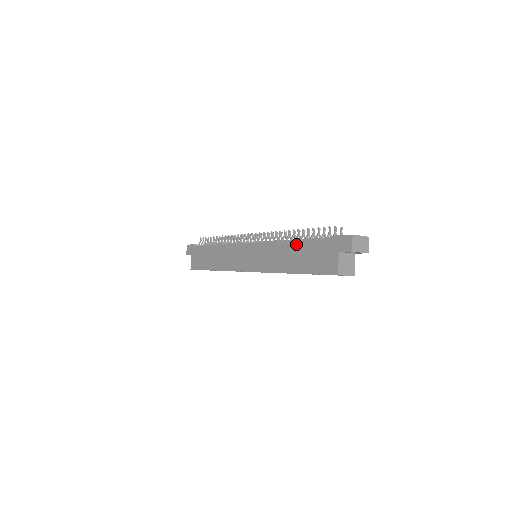
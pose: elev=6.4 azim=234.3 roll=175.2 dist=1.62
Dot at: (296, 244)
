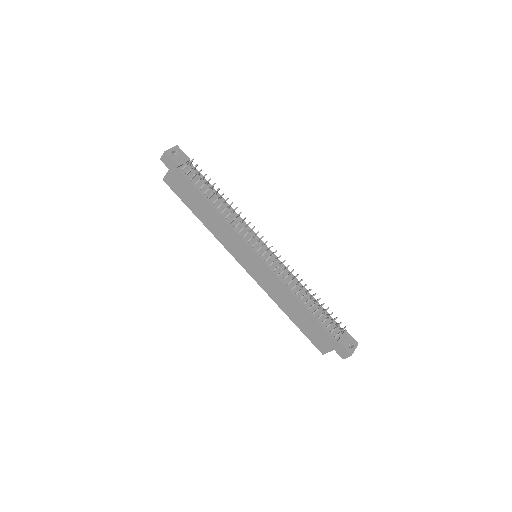
Dot at: (305, 311)
